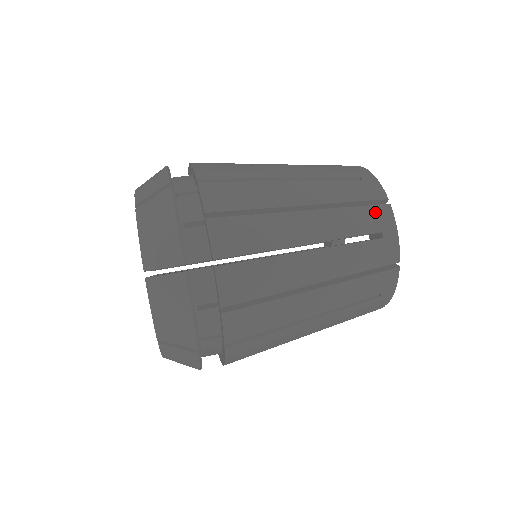
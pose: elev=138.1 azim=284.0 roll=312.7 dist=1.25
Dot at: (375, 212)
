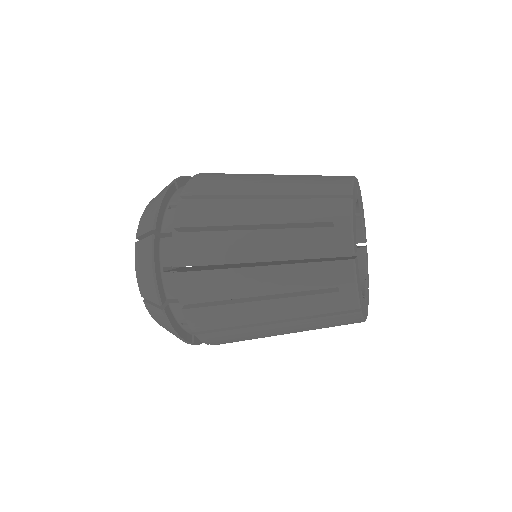
Dot at: (337, 176)
